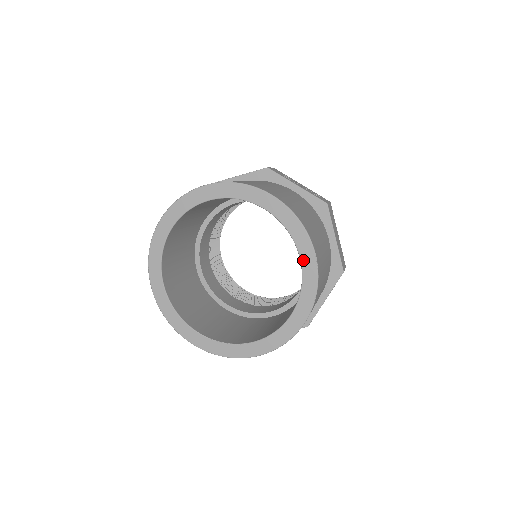
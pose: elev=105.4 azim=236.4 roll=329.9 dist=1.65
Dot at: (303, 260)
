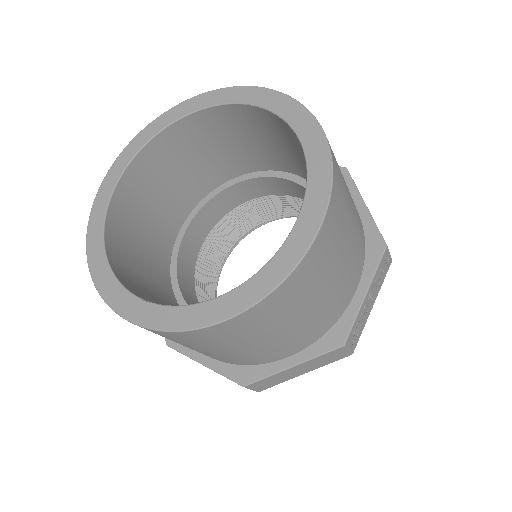
Dot at: (305, 142)
